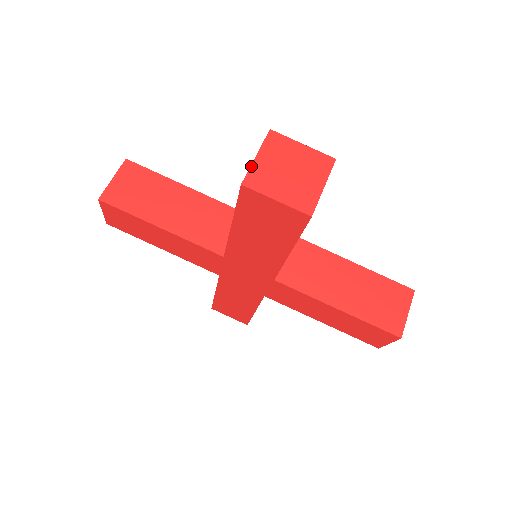
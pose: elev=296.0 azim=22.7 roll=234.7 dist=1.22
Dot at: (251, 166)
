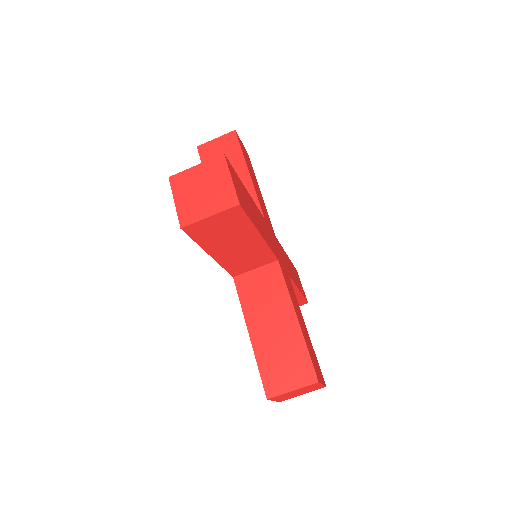
Dot at: (283, 394)
